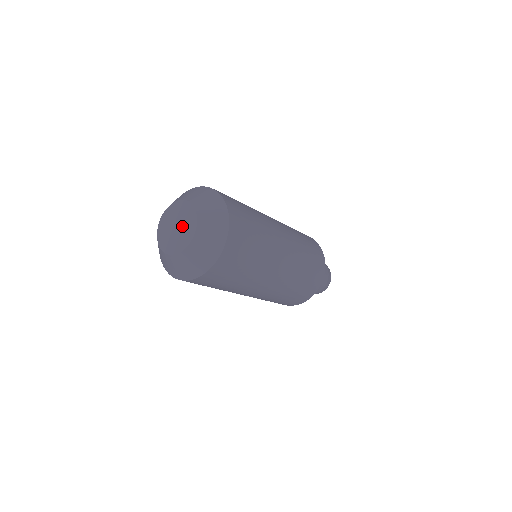
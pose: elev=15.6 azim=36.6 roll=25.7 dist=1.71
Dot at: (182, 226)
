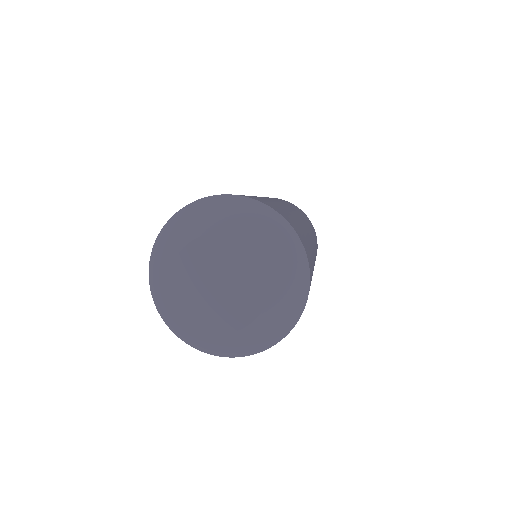
Dot at: (226, 297)
